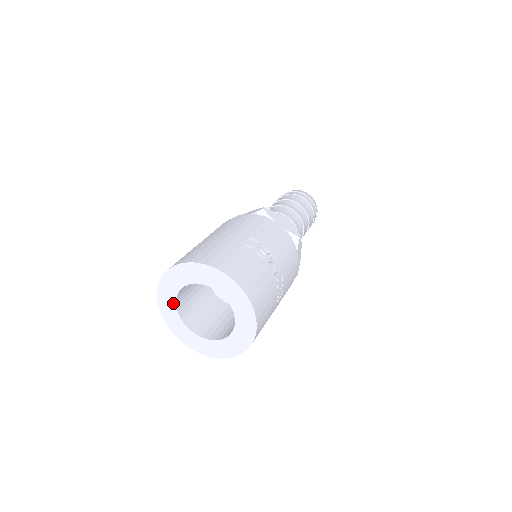
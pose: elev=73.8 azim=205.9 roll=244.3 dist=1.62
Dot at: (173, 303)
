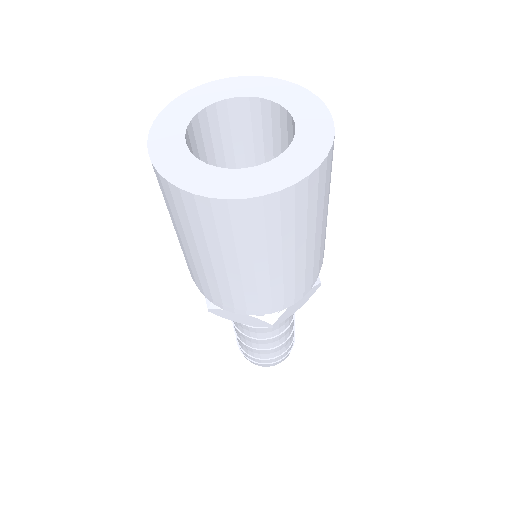
Dot at: (179, 142)
